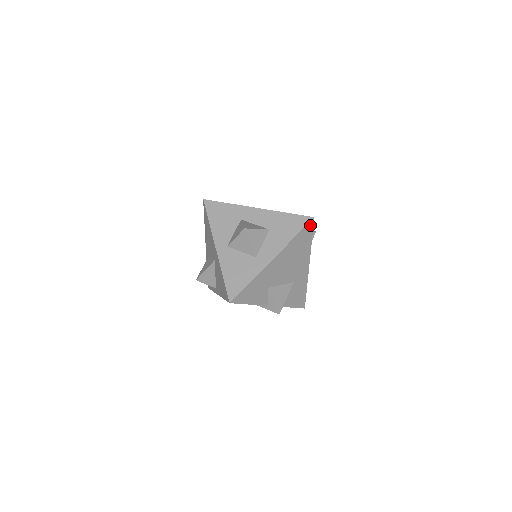
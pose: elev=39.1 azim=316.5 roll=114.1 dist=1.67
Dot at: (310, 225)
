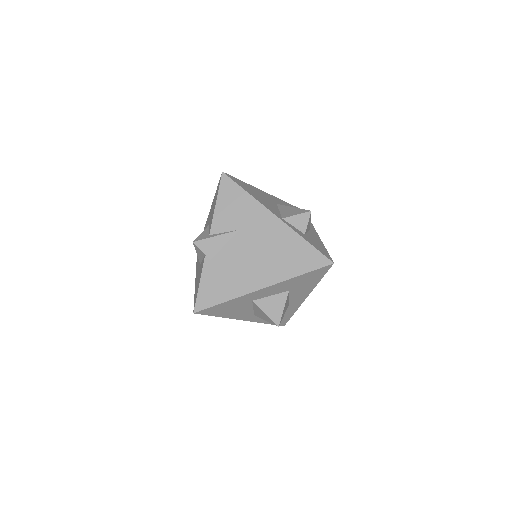
Dot at: occluded
